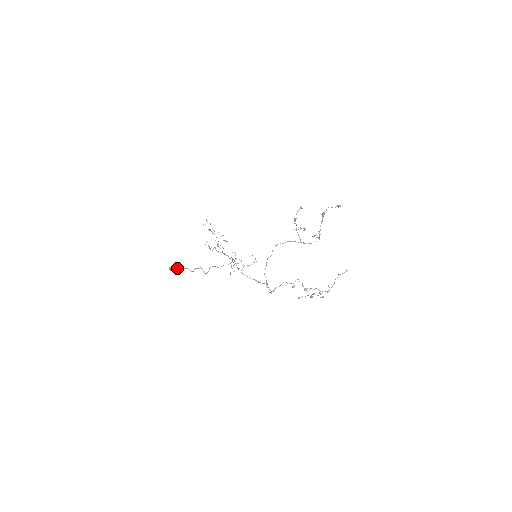
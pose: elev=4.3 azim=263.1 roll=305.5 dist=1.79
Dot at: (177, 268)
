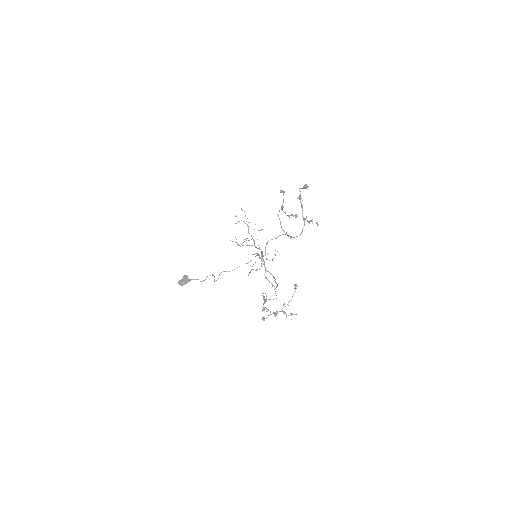
Dot at: (184, 281)
